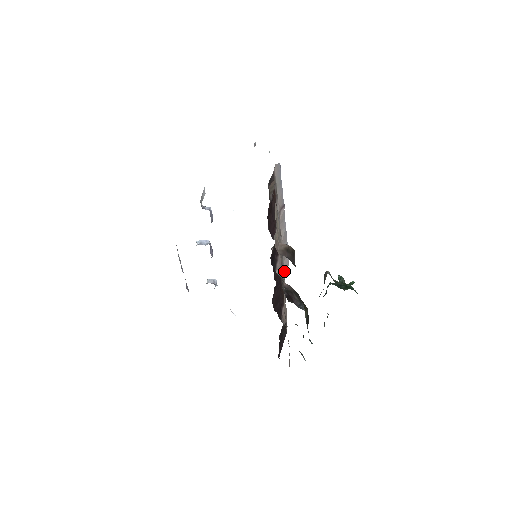
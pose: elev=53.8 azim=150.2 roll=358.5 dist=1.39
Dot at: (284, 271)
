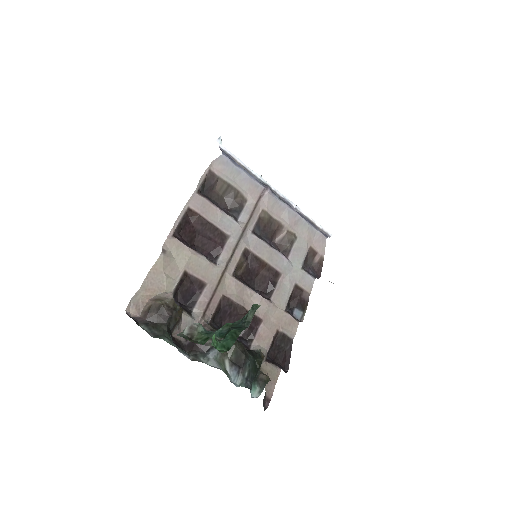
Dot at: (319, 251)
